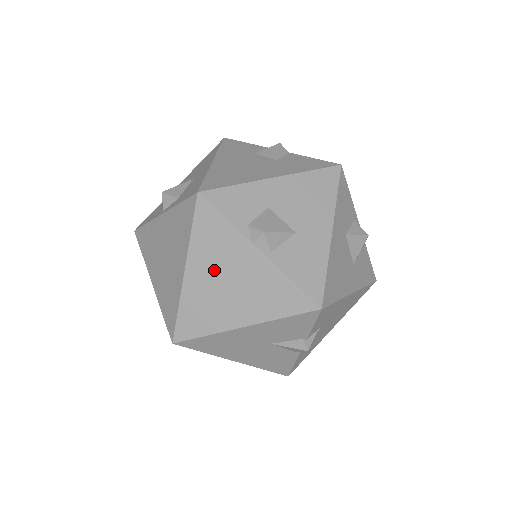
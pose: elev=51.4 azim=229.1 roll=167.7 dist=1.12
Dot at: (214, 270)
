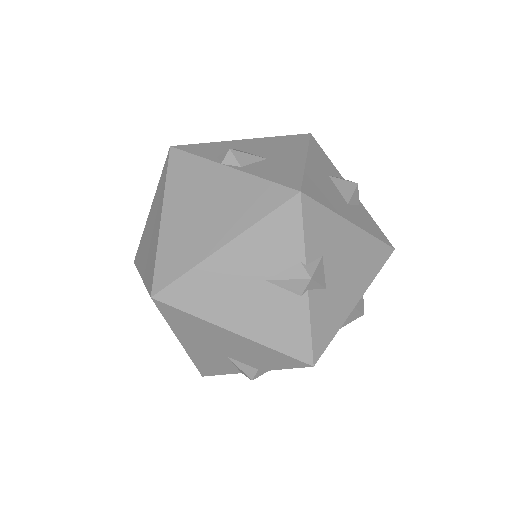
Dot at: (189, 203)
